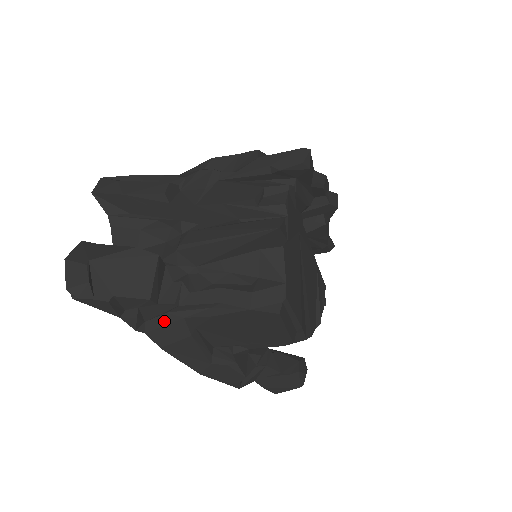
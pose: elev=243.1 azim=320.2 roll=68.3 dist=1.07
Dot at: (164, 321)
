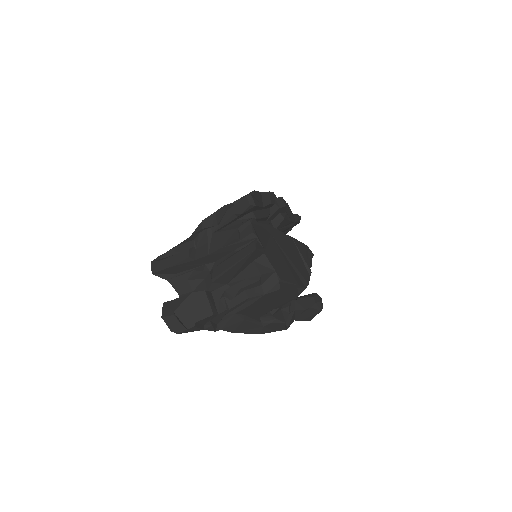
Dot at: (226, 320)
